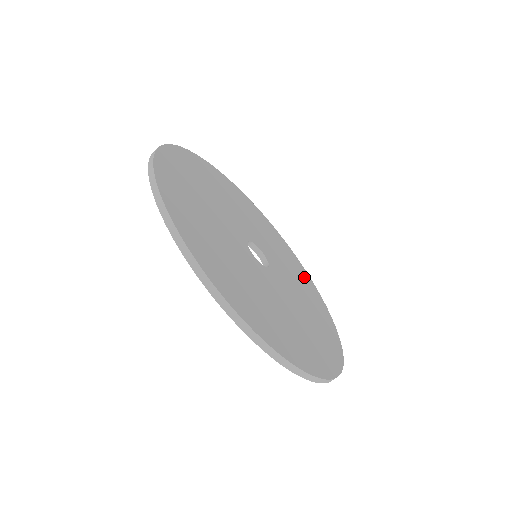
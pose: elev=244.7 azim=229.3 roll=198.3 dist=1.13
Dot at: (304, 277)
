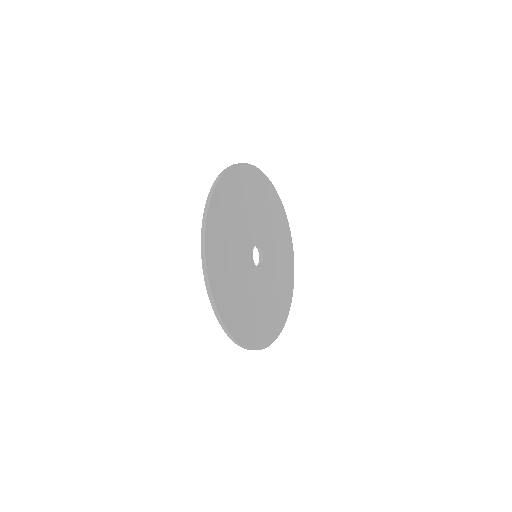
Dot at: (284, 228)
